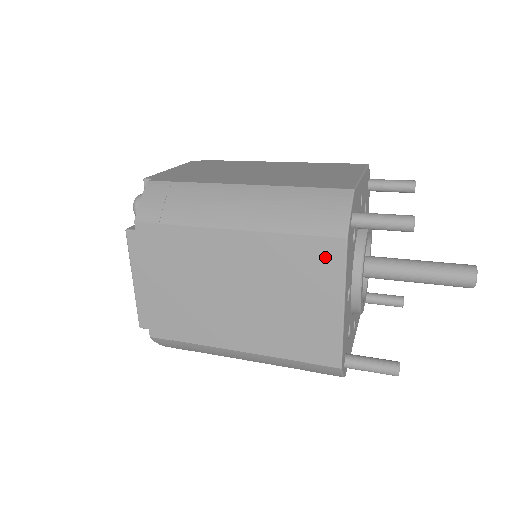
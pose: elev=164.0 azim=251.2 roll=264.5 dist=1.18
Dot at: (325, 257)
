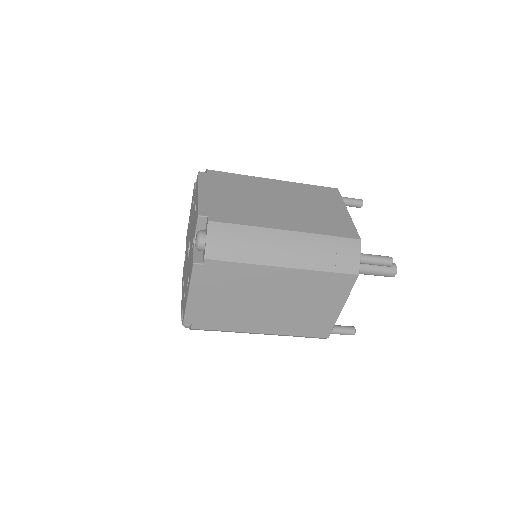
Dot at: (330, 193)
